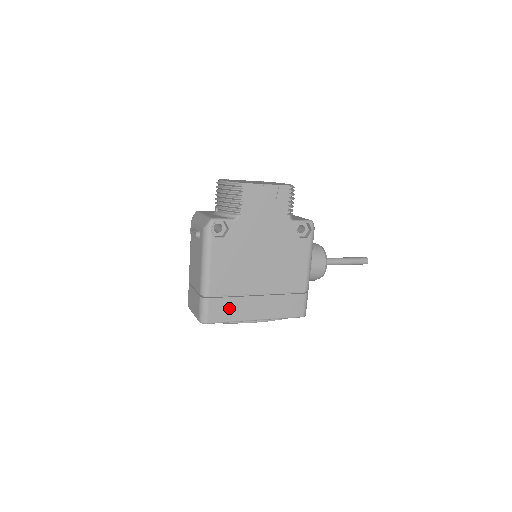
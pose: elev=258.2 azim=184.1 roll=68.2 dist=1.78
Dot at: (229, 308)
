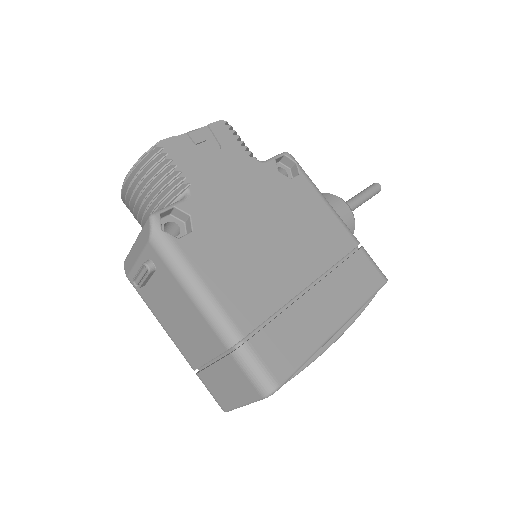
Dot at: (289, 336)
